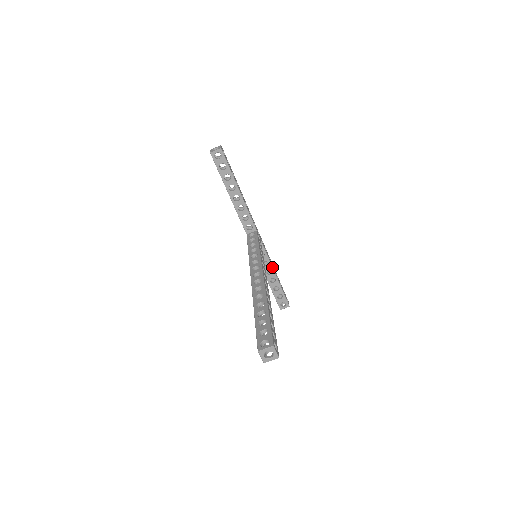
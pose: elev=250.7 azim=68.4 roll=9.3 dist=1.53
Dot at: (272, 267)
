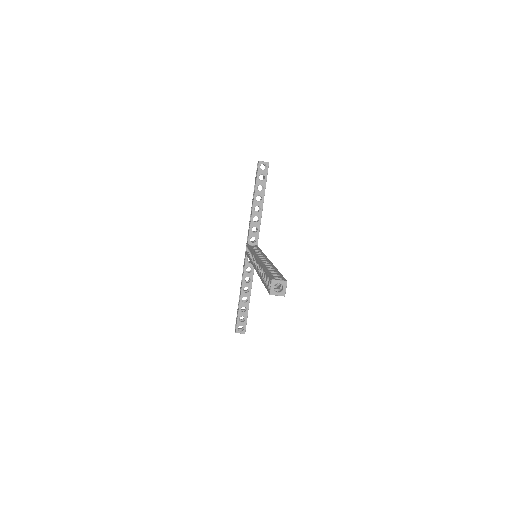
Dot at: (251, 286)
